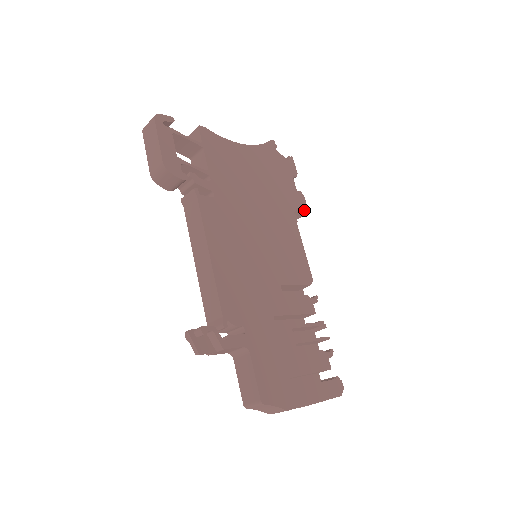
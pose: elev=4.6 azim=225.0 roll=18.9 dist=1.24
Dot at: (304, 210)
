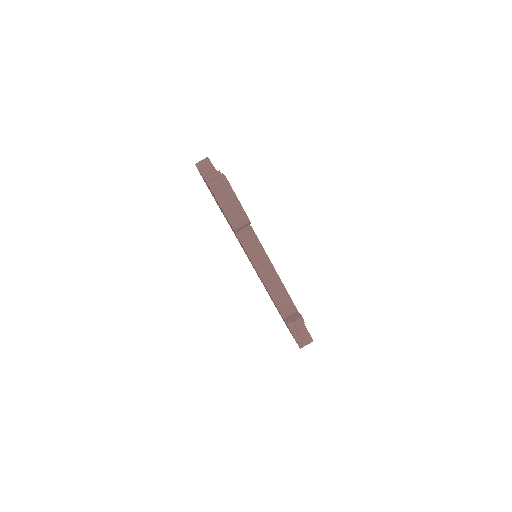
Dot at: occluded
